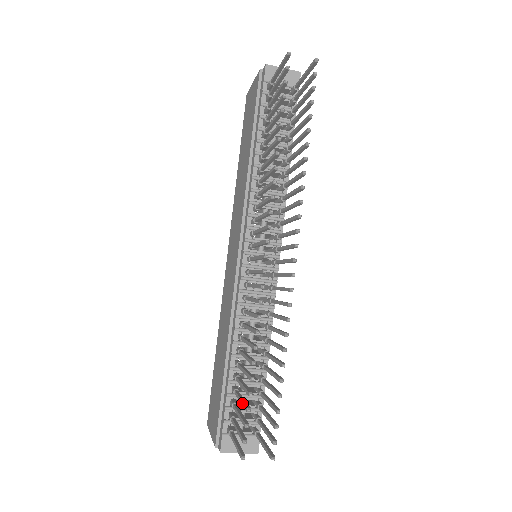
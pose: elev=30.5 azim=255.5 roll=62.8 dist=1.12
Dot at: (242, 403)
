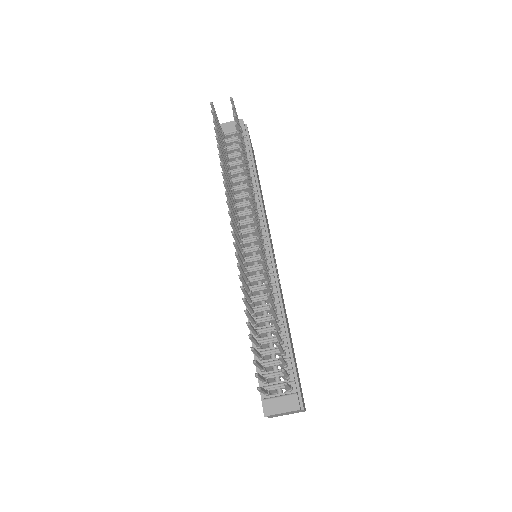
Dot at: (253, 352)
